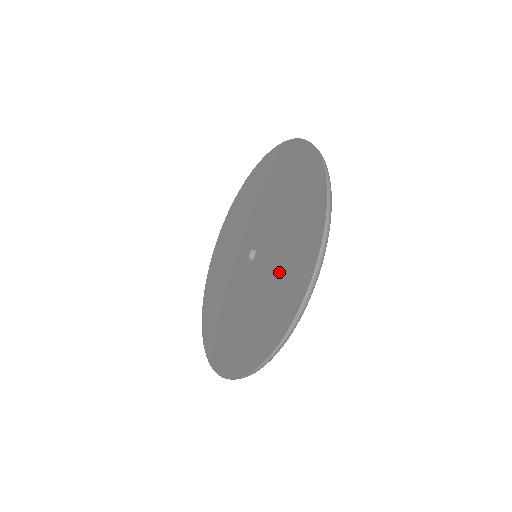
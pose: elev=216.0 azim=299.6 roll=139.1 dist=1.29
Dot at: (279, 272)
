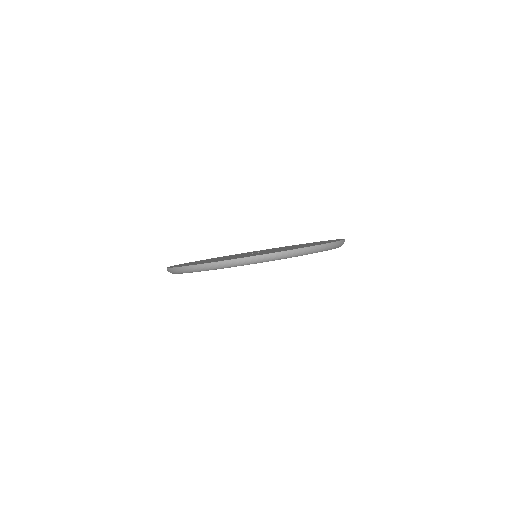
Dot at: occluded
